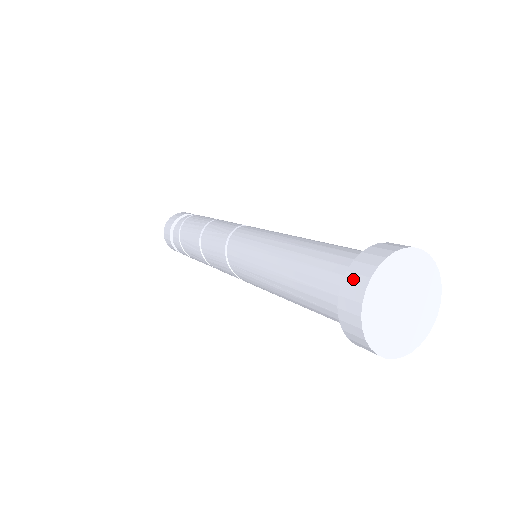
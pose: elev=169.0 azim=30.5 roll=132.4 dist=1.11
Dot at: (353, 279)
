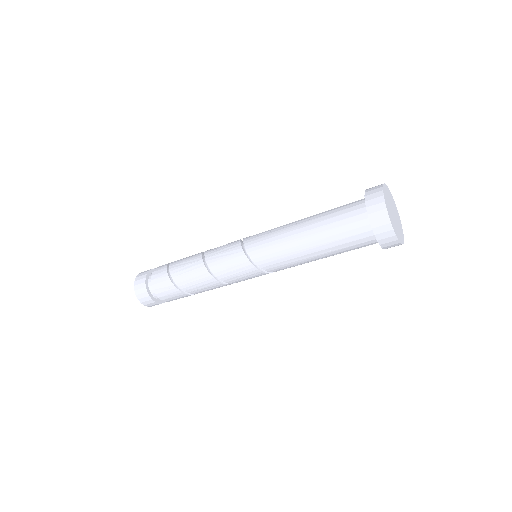
Dot at: occluded
